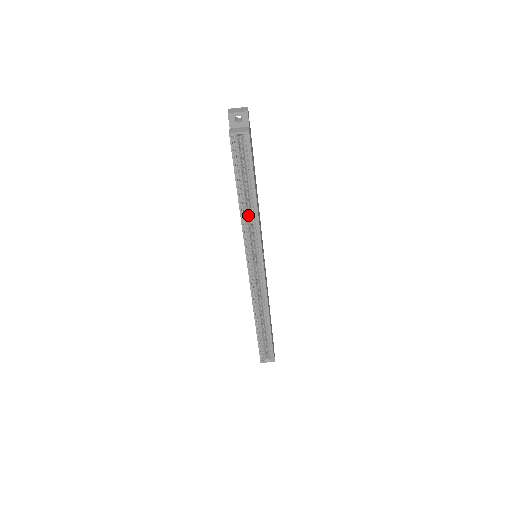
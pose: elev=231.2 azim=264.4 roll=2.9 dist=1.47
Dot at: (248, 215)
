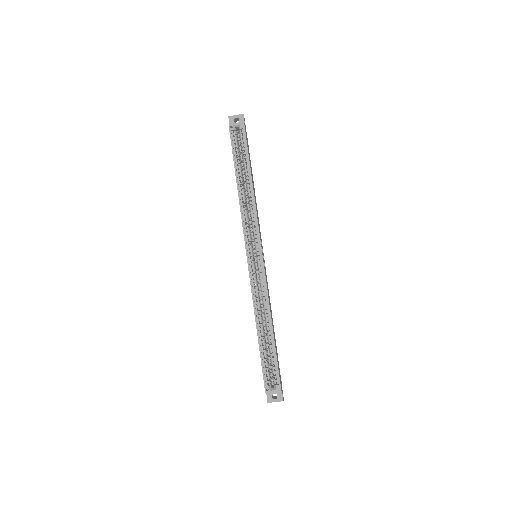
Dot at: (246, 203)
